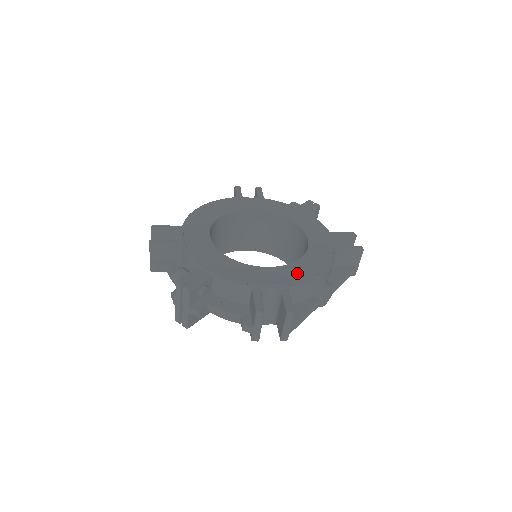
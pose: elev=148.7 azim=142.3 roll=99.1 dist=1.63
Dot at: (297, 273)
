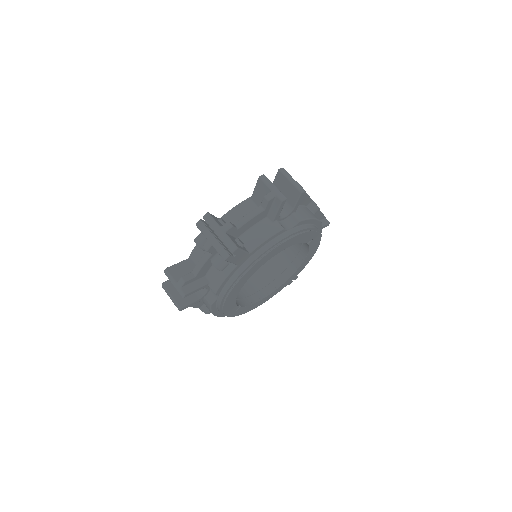
Dot at: occluded
